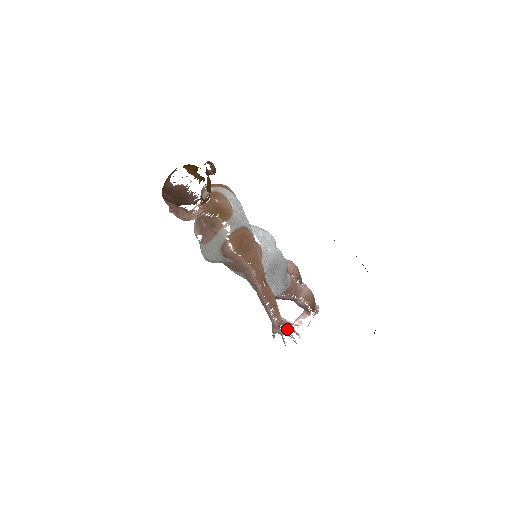
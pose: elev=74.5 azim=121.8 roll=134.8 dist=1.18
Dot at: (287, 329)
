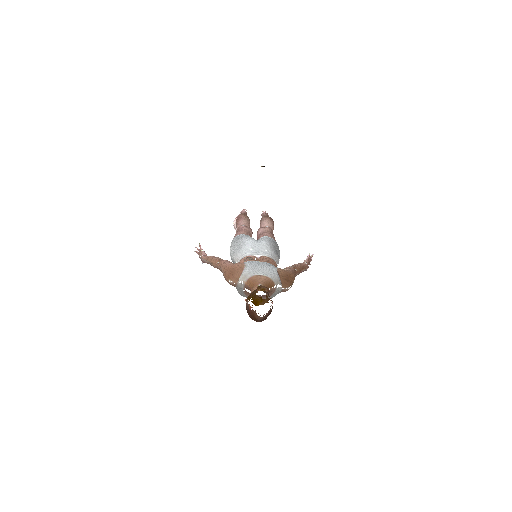
Dot at: (309, 262)
